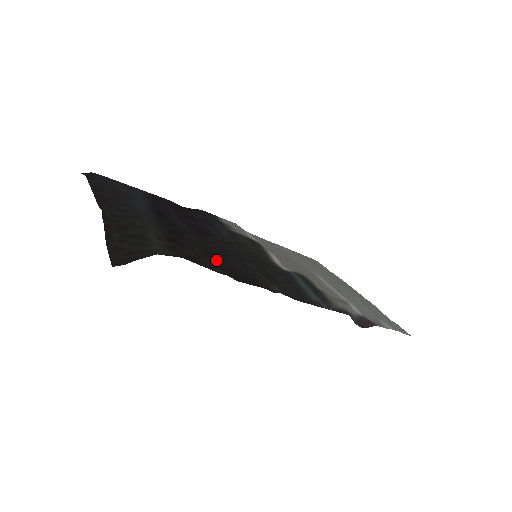
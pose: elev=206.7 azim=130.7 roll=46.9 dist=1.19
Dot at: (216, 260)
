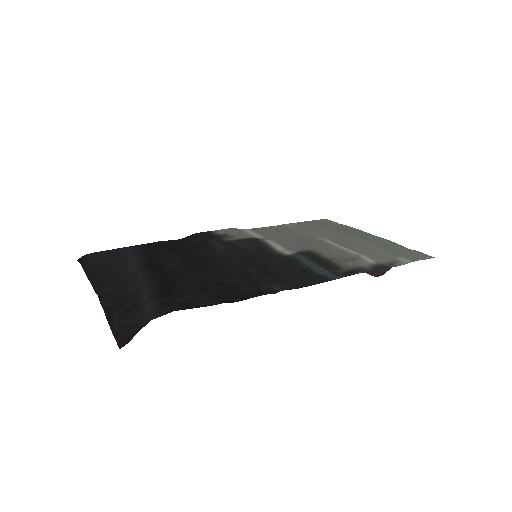
Dot at: (212, 290)
